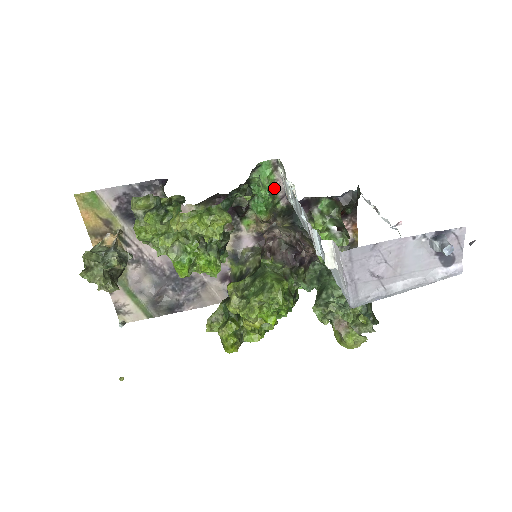
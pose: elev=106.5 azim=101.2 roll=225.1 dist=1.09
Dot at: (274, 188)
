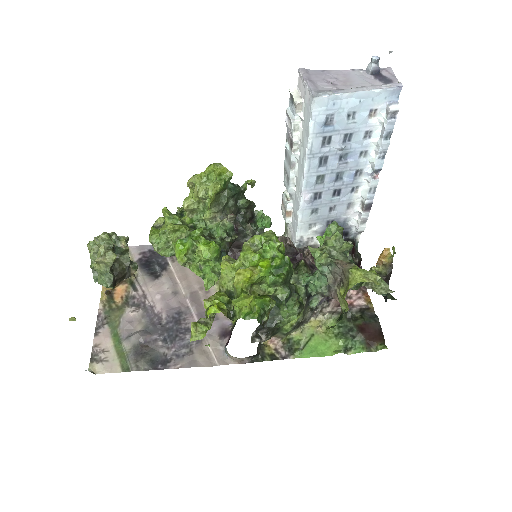
Dot at: occluded
